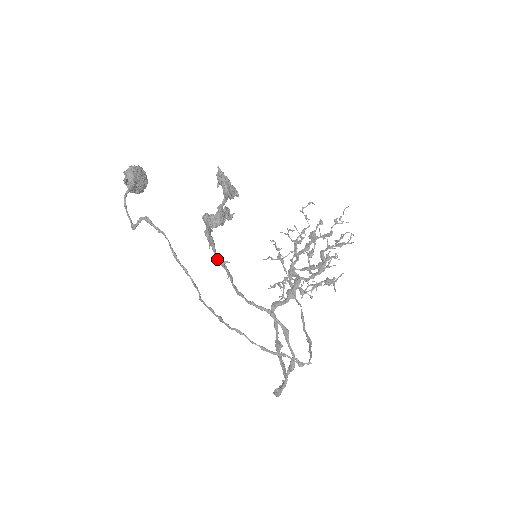
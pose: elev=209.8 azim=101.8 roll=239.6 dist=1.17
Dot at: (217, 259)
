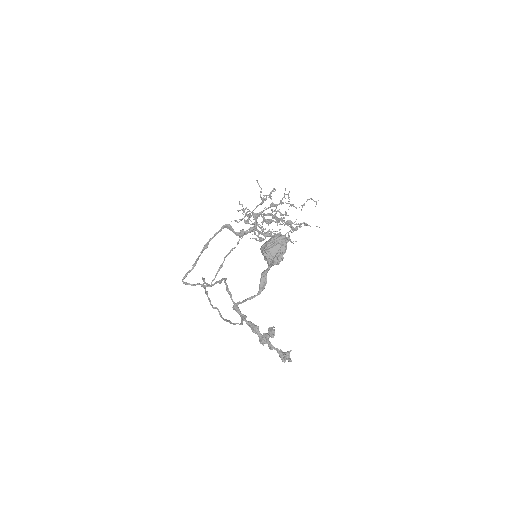
Dot at: (243, 320)
